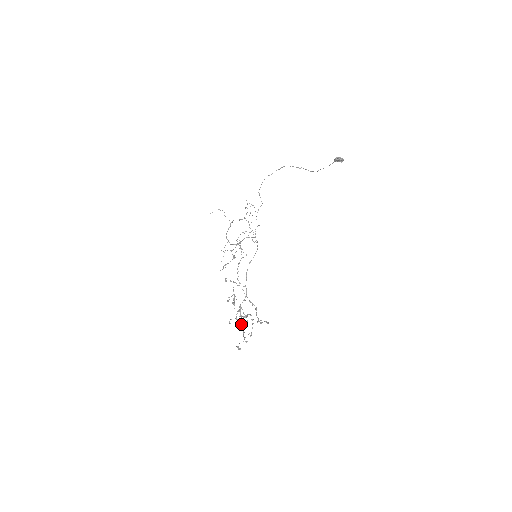
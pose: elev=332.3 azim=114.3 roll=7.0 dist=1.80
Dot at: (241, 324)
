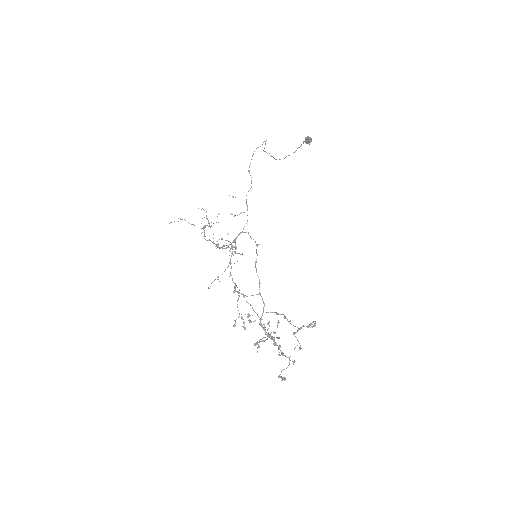
Dot at: (274, 343)
